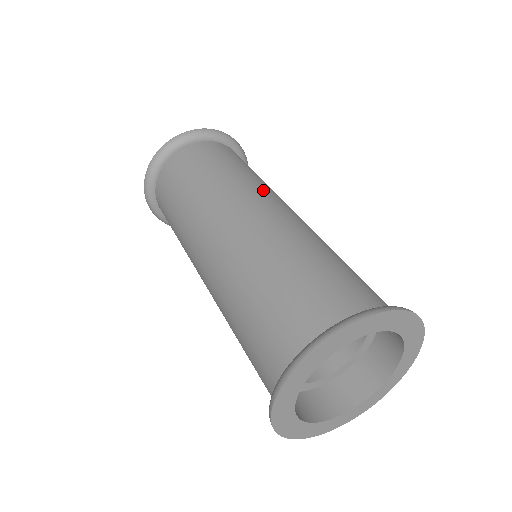
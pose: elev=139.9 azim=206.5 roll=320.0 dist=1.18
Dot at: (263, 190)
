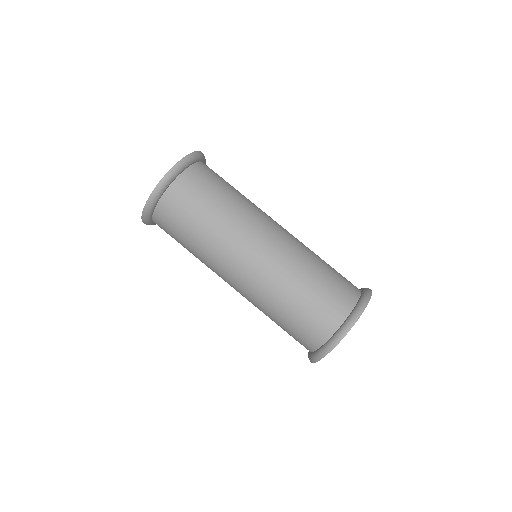
Dot at: (262, 213)
